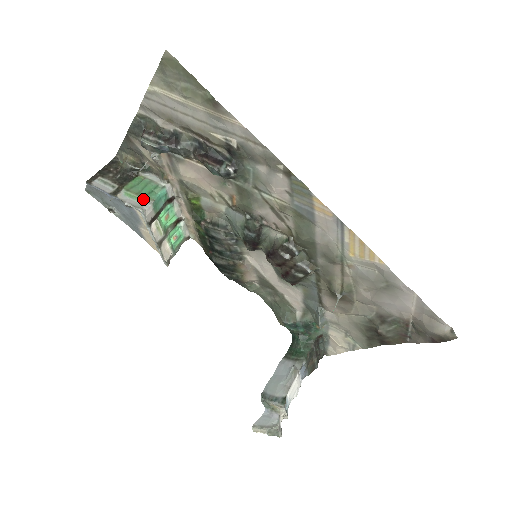
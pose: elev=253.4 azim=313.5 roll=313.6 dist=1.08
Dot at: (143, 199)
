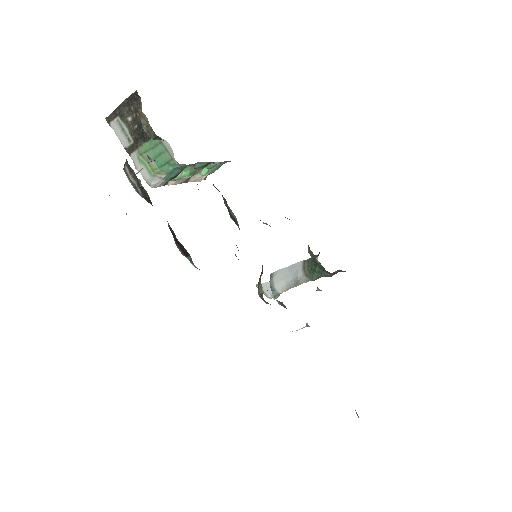
Dot at: (153, 174)
